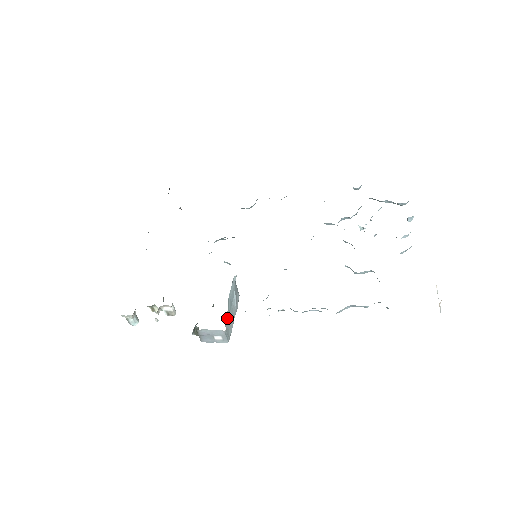
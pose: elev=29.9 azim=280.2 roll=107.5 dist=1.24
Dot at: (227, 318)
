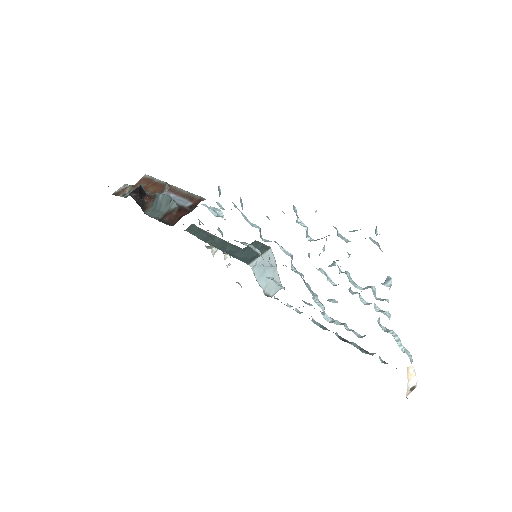
Dot at: (268, 288)
